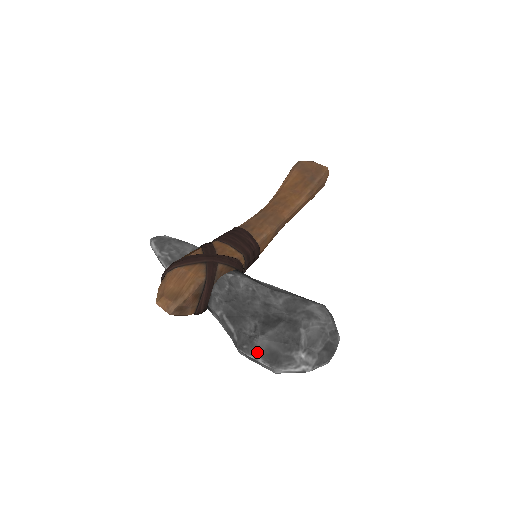
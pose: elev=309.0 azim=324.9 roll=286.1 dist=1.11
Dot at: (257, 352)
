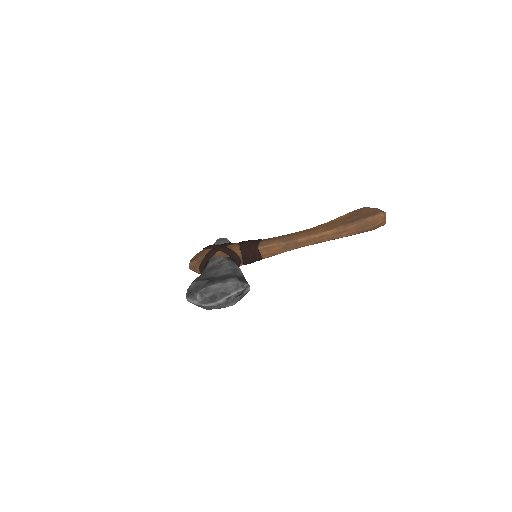
Dot at: (188, 289)
